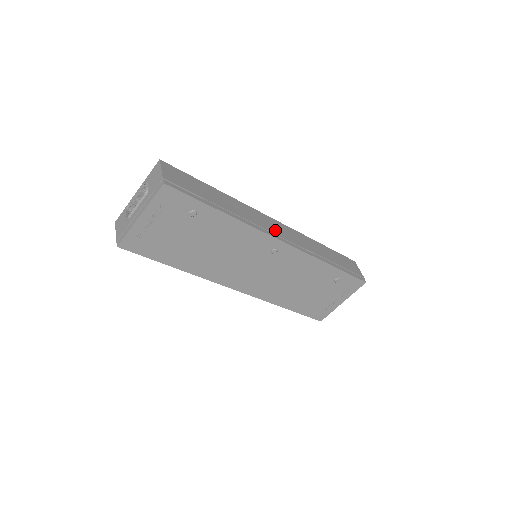
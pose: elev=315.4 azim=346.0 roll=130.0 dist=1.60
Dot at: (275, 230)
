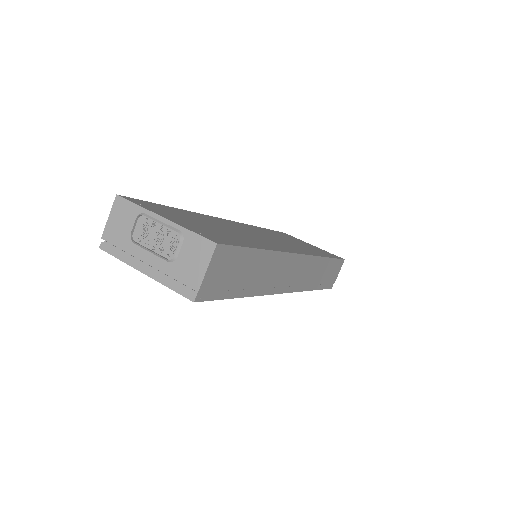
Dot at: (290, 278)
